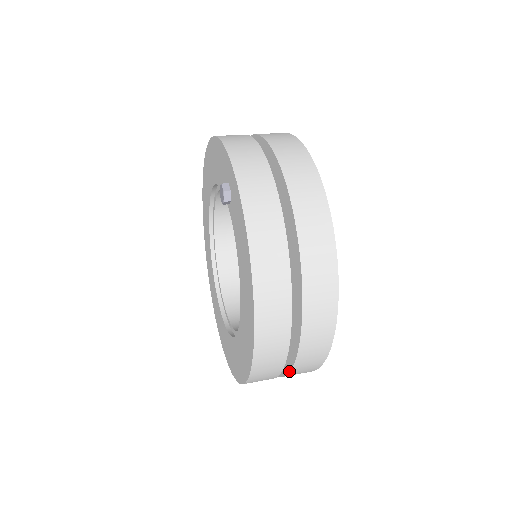
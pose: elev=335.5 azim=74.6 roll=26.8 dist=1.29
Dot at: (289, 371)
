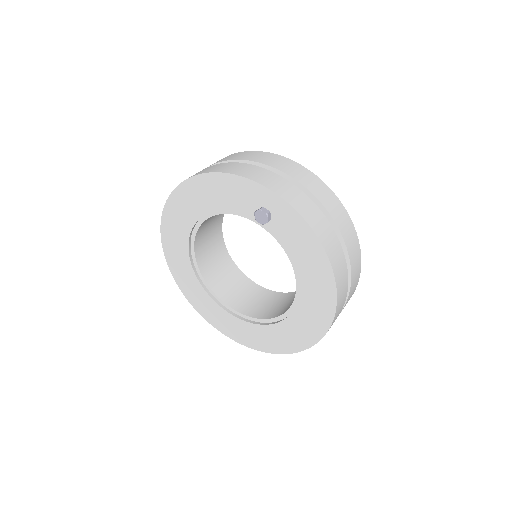
Dot at: occluded
